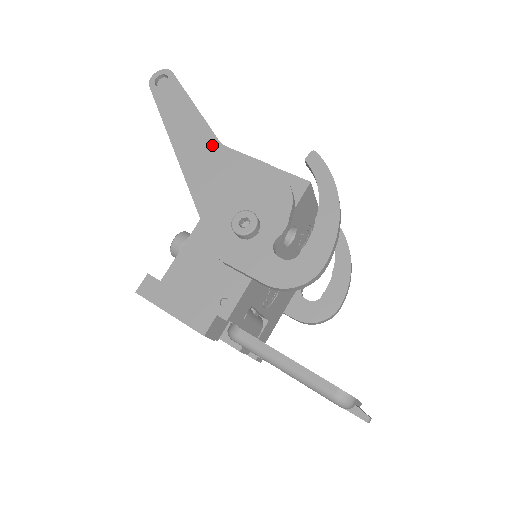
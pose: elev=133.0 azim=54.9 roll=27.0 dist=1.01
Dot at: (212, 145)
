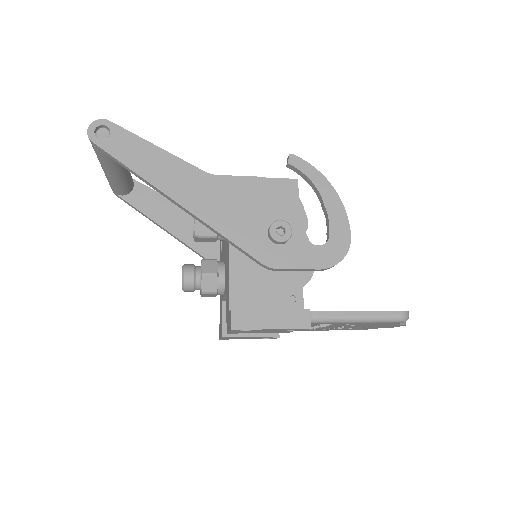
Dot at: (202, 178)
